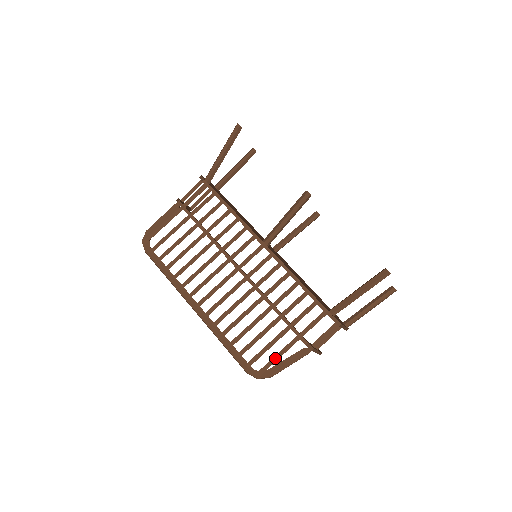
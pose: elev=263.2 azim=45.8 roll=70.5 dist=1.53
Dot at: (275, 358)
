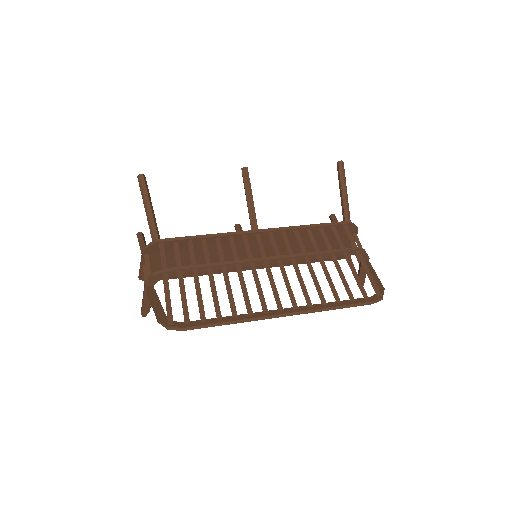
Dot at: (369, 275)
